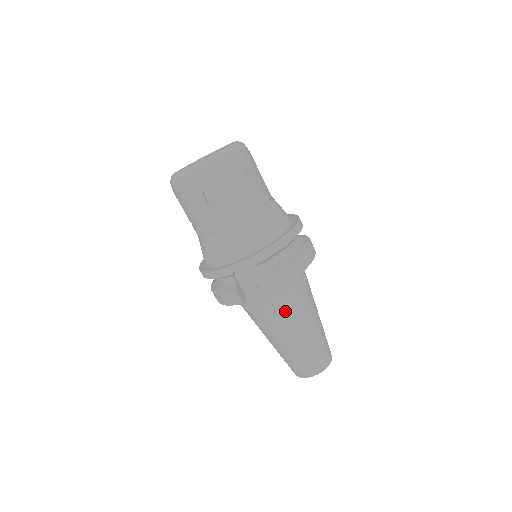
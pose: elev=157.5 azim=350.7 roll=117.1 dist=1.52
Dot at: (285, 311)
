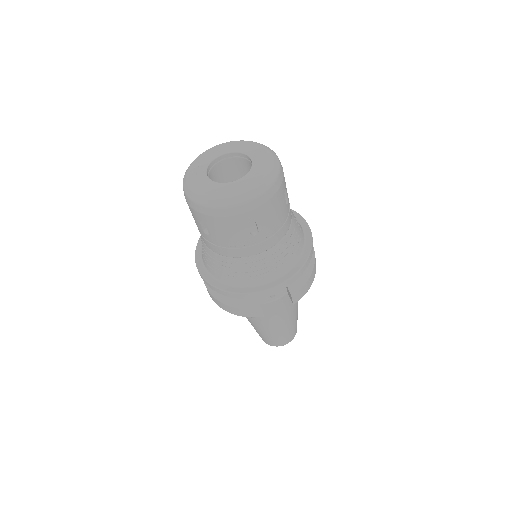
Dot at: (287, 308)
